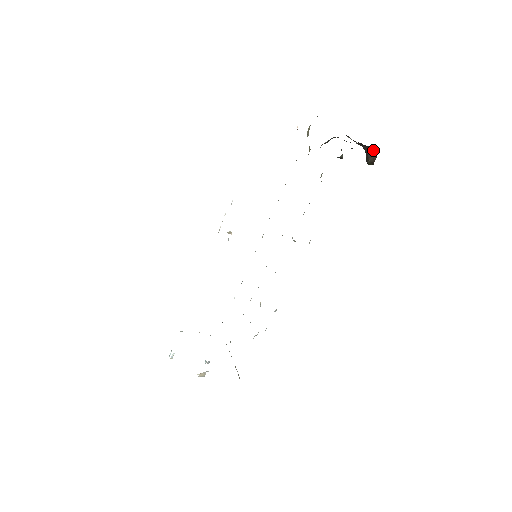
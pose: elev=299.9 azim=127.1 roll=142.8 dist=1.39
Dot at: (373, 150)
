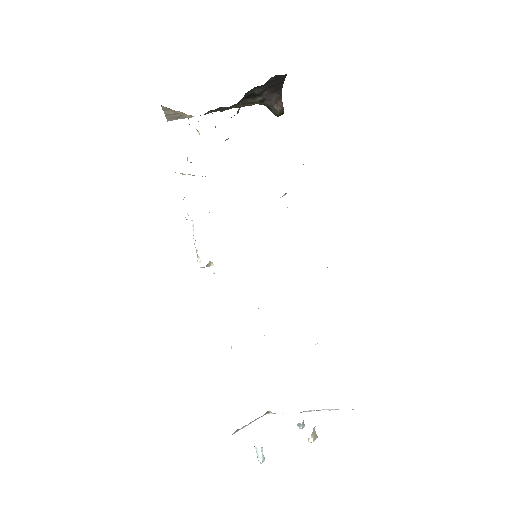
Dot at: (276, 96)
